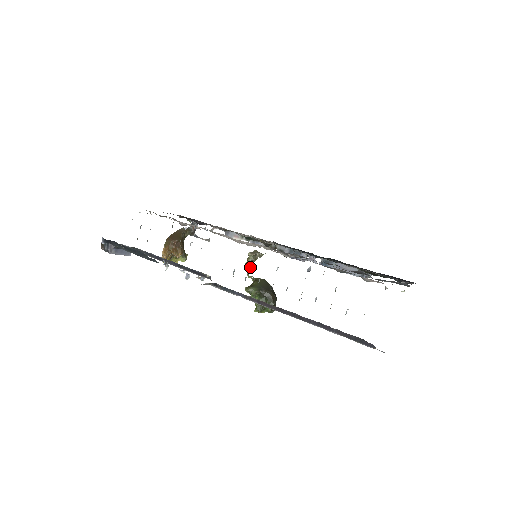
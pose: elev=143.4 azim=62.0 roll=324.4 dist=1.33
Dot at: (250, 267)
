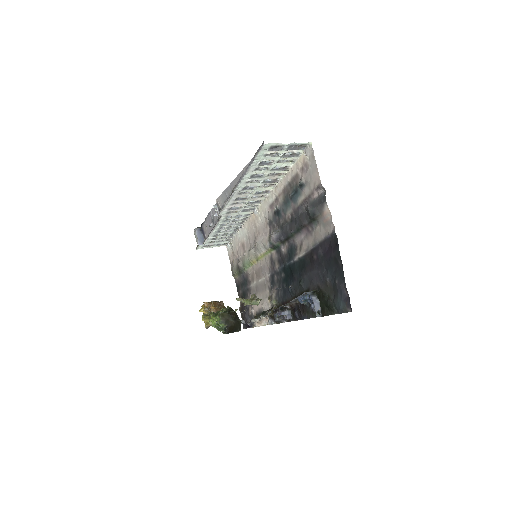
Dot at: (243, 299)
